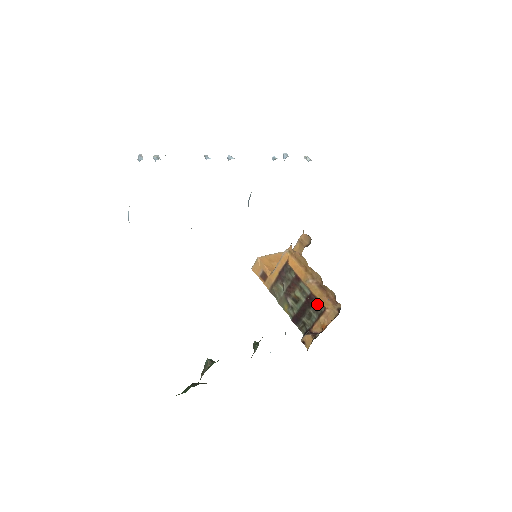
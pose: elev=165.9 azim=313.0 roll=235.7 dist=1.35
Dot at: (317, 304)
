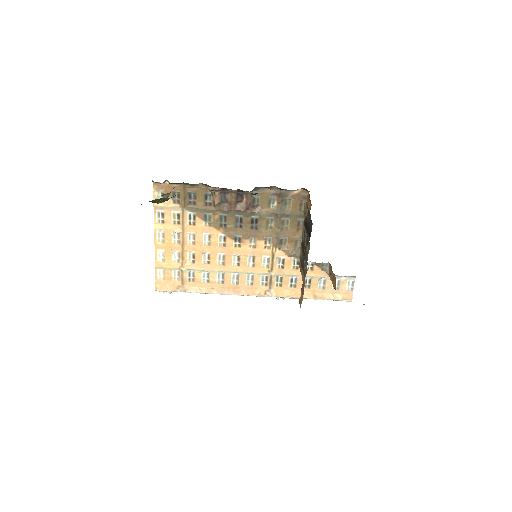
Dot at: (307, 216)
